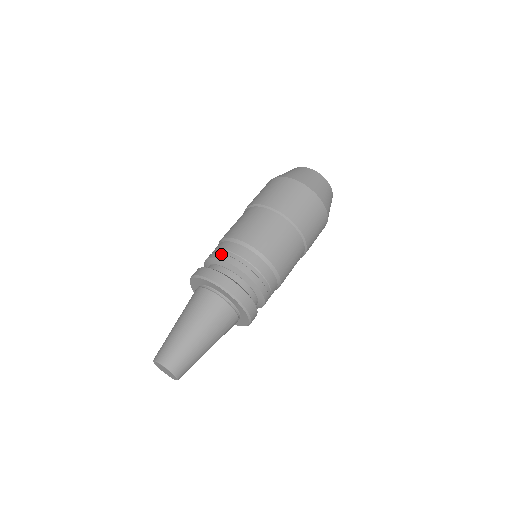
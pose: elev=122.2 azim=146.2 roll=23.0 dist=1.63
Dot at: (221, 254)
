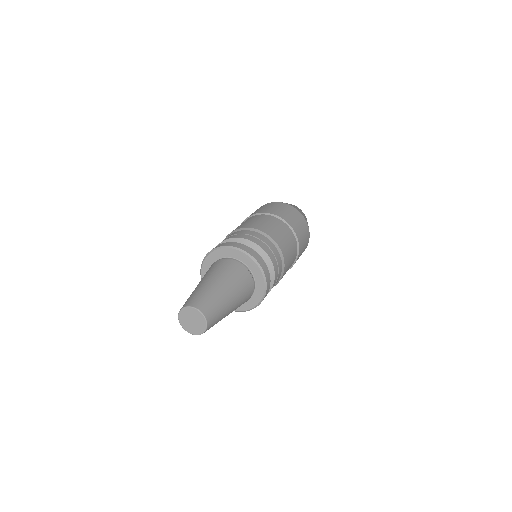
Dot at: (258, 241)
